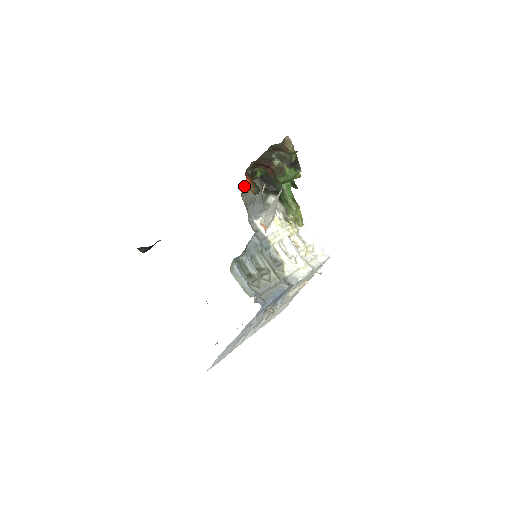
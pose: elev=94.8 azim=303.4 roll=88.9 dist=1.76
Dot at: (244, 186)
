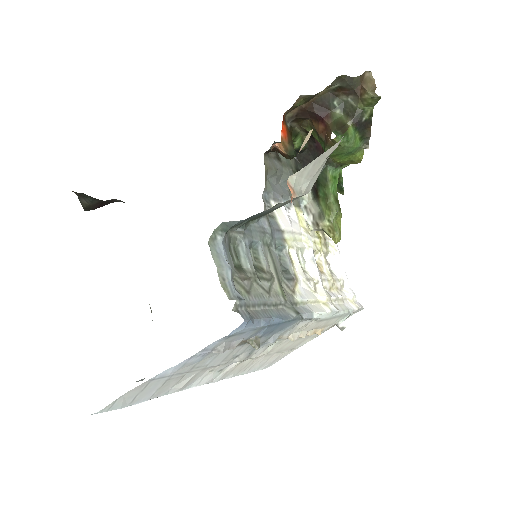
Dot at: occluded
